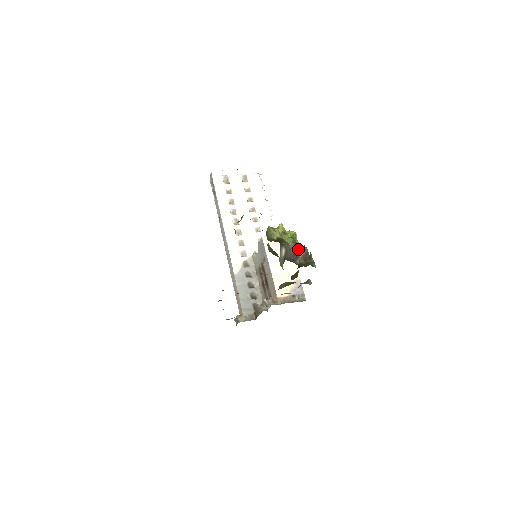
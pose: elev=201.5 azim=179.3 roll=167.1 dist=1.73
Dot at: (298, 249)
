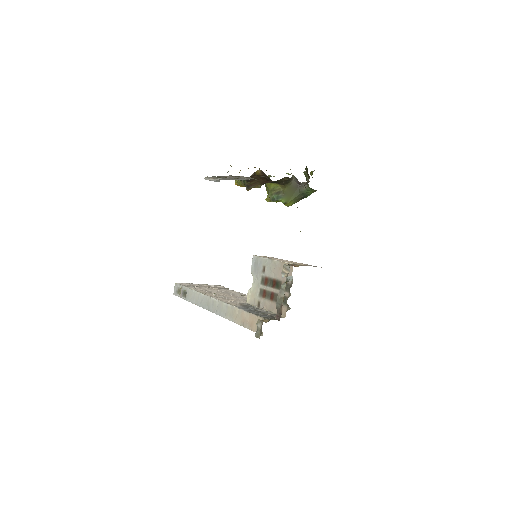
Dot at: (298, 181)
